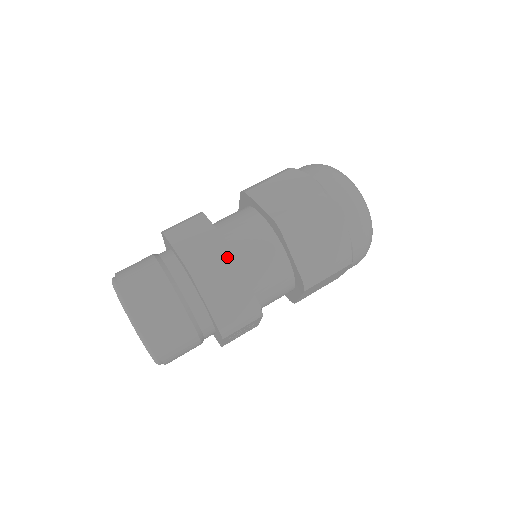
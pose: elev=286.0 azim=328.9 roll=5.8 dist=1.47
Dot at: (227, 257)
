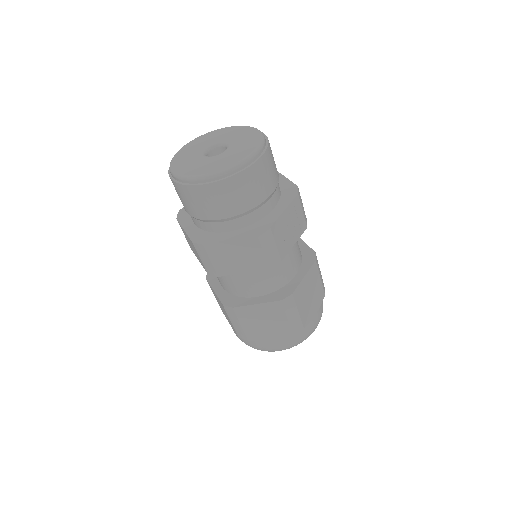
Dot at: occluded
